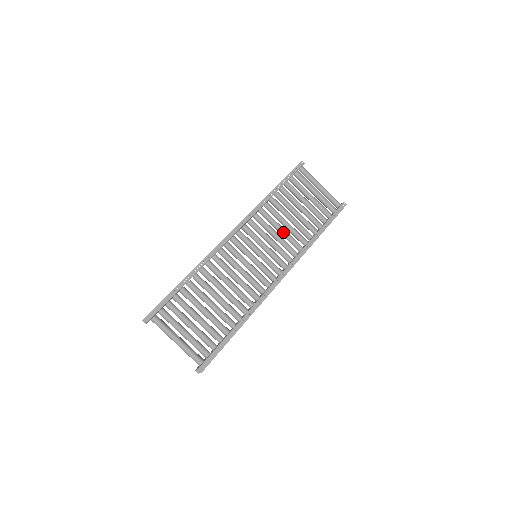
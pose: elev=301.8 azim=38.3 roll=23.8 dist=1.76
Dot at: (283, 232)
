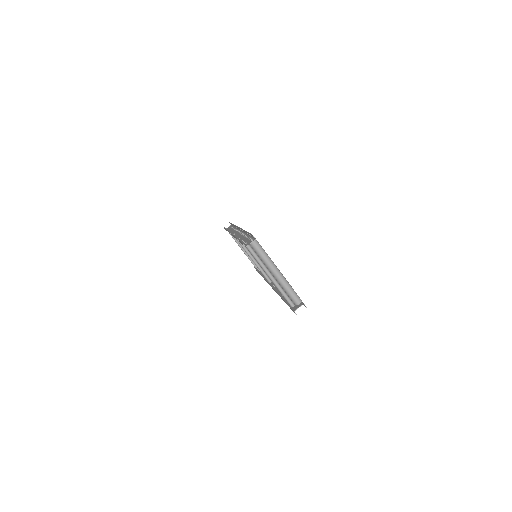
Dot at: occluded
